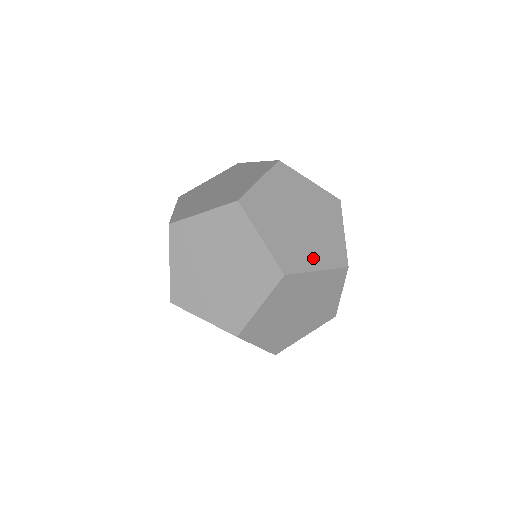
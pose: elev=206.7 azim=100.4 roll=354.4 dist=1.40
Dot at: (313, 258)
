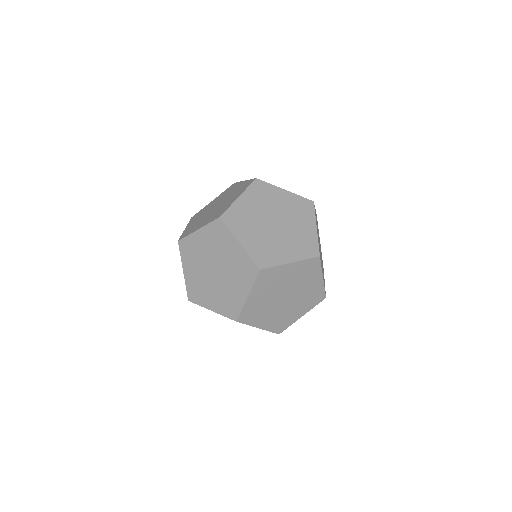
Dot at: occluded
